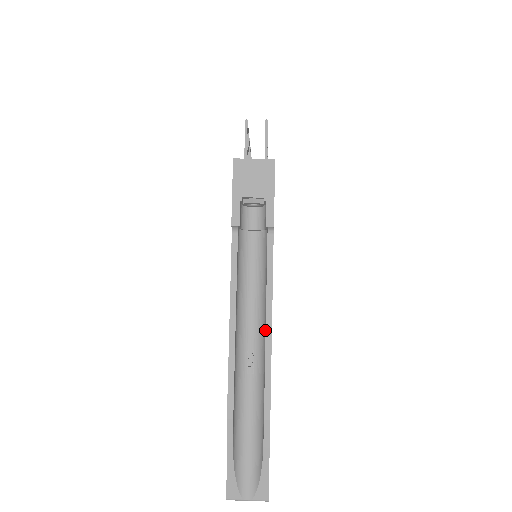
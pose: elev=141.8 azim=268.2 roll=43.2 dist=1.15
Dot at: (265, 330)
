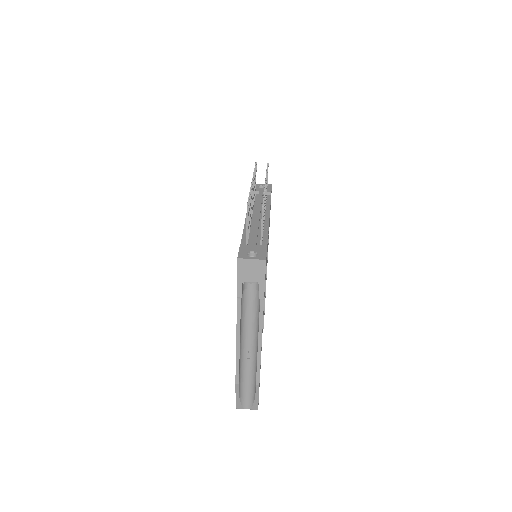
Dot at: (258, 344)
